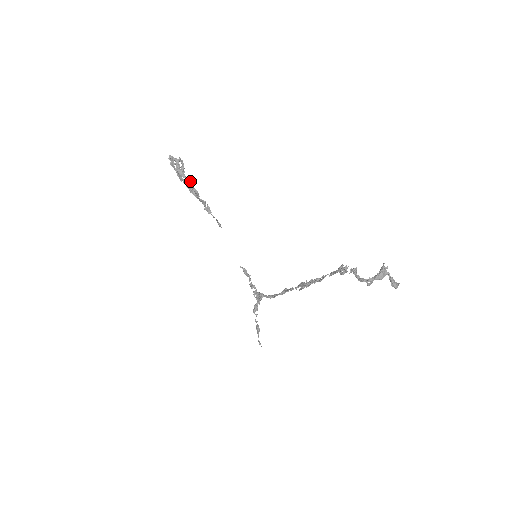
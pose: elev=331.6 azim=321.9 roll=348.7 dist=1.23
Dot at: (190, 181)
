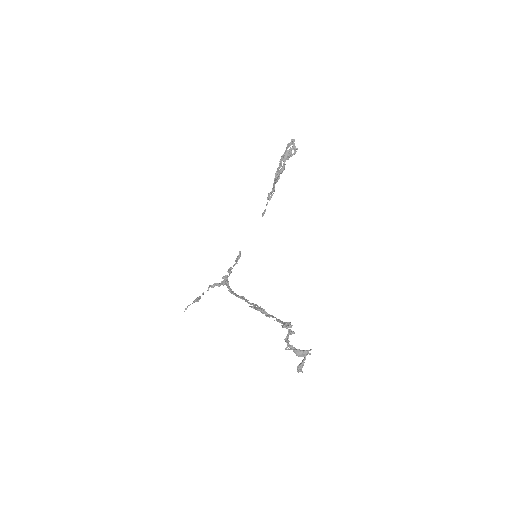
Dot at: (284, 168)
